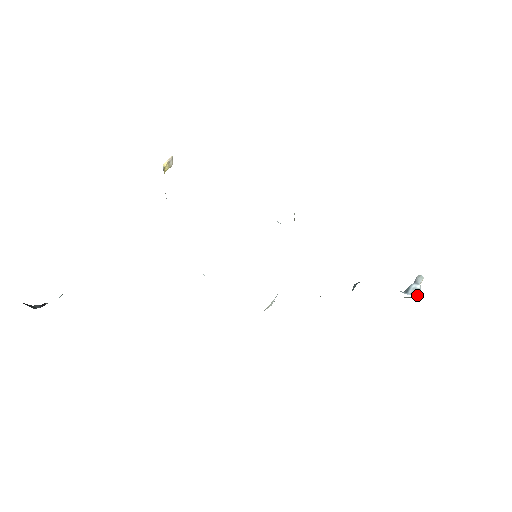
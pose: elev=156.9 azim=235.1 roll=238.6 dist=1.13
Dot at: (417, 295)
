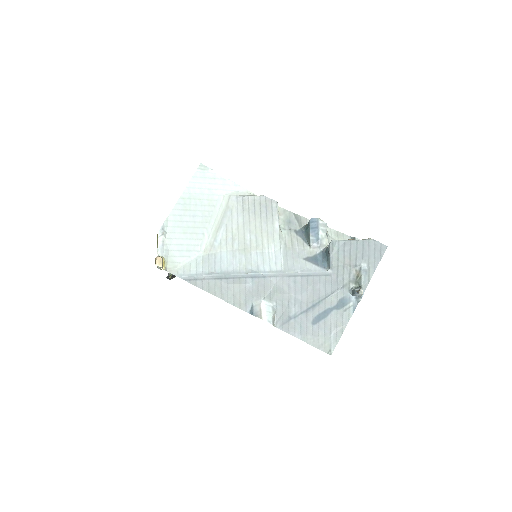
Dot at: (357, 302)
